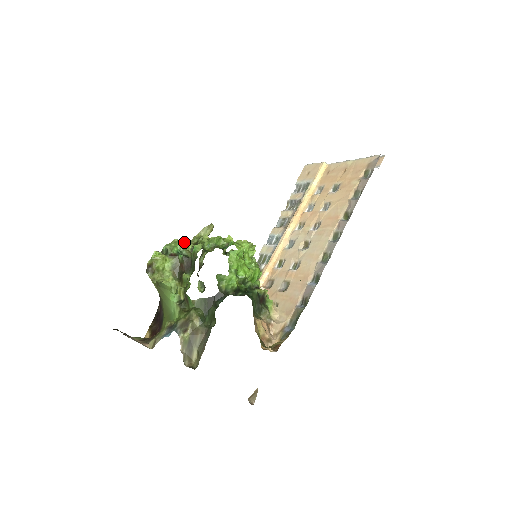
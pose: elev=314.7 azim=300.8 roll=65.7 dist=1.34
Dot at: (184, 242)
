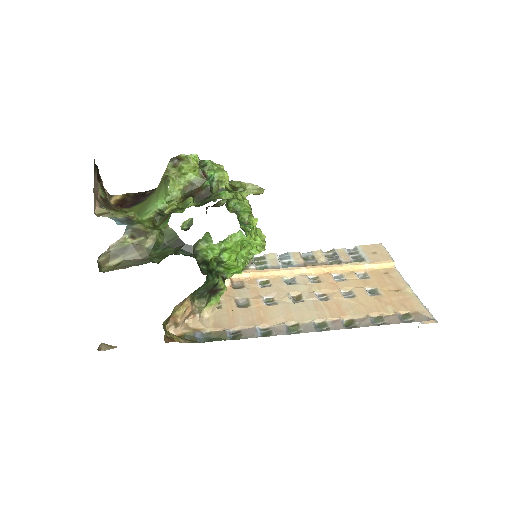
Dot at: (225, 177)
